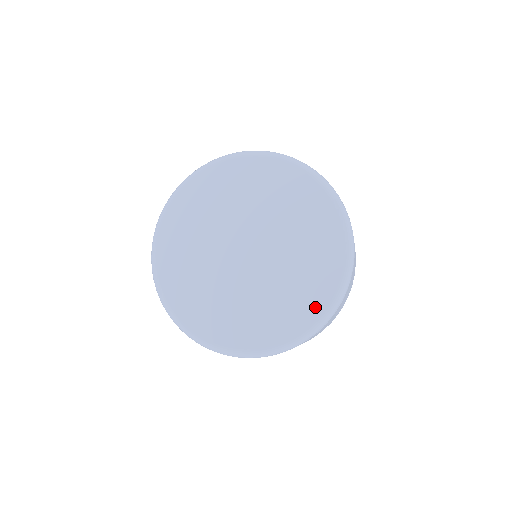
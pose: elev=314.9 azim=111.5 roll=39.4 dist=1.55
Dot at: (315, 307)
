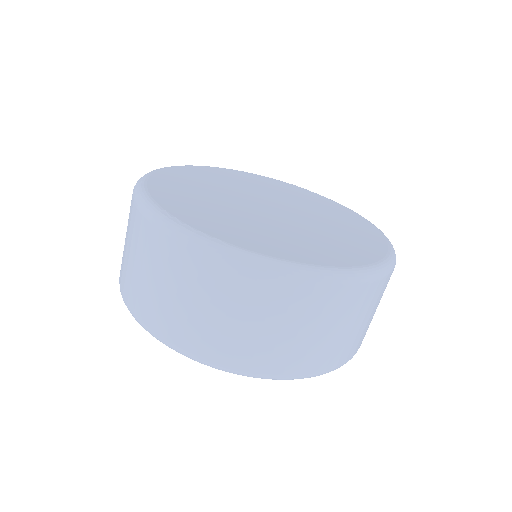
Dot at: (371, 230)
